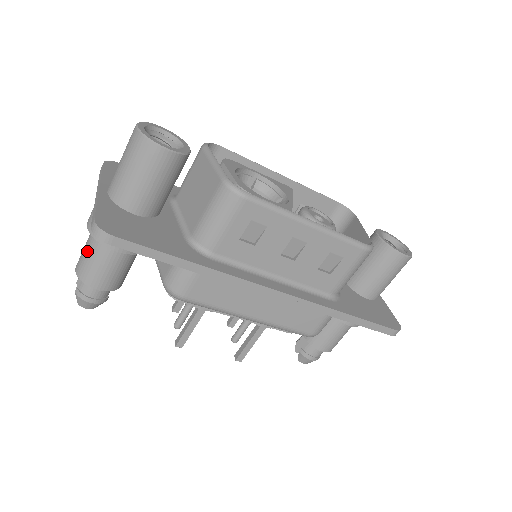
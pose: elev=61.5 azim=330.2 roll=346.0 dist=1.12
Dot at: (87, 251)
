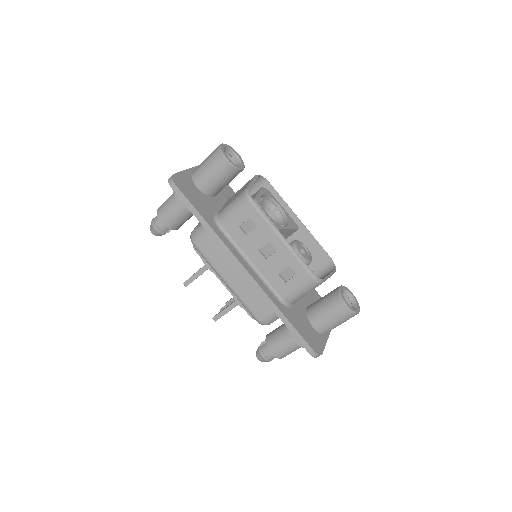
Dot at: (168, 199)
